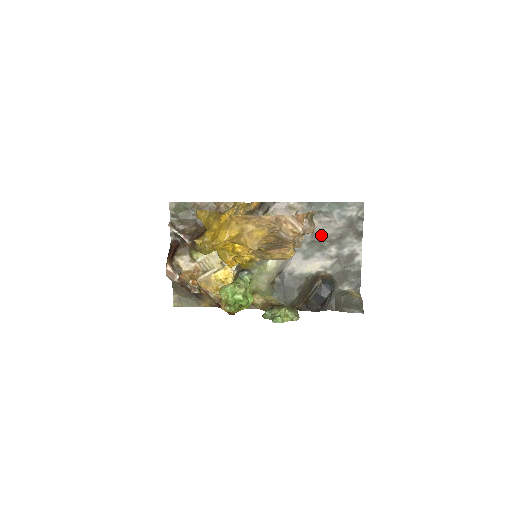
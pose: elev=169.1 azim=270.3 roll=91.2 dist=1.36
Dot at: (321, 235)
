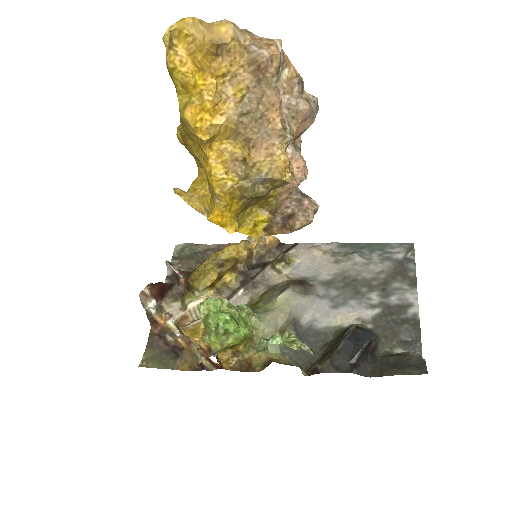
Dot at: (356, 279)
